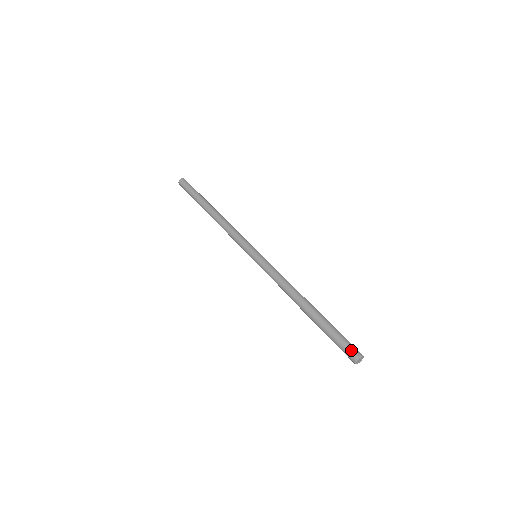
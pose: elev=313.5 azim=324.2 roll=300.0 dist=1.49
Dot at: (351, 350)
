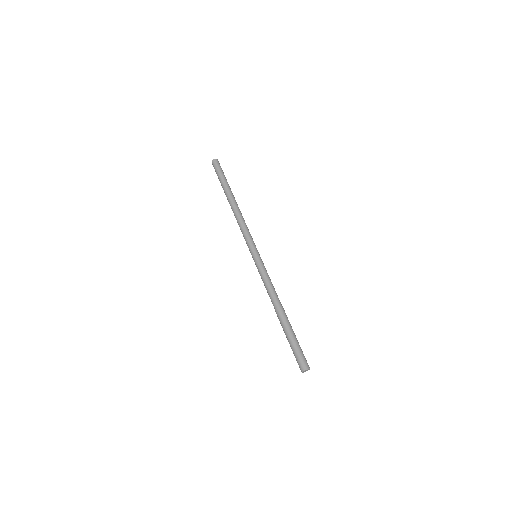
Dot at: (300, 363)
